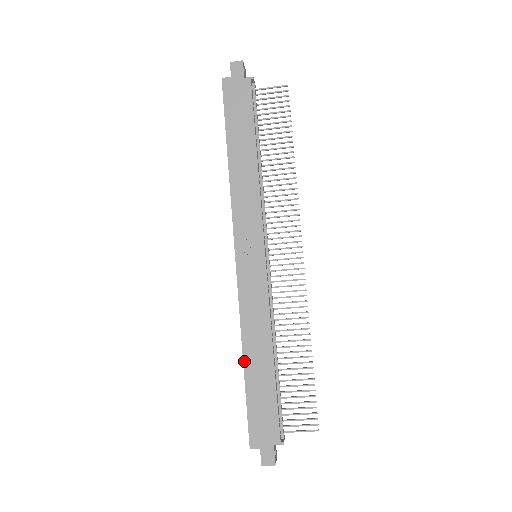
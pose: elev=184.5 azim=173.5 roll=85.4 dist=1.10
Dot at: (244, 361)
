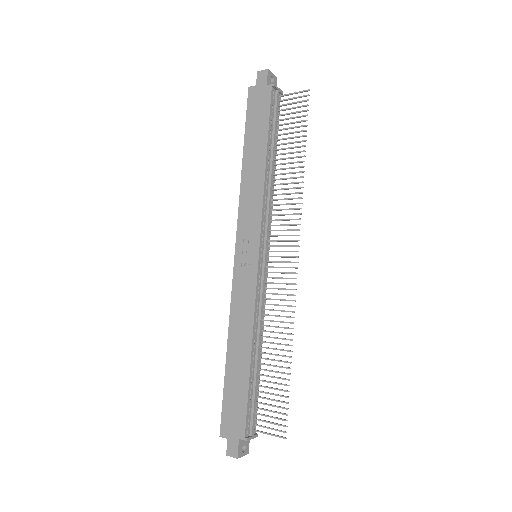
Dot at: (227, 353)
